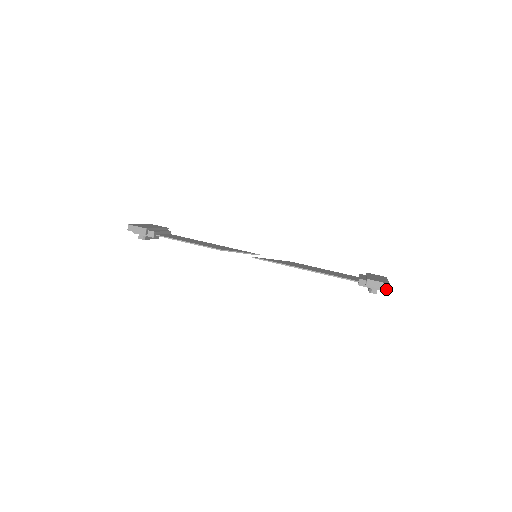
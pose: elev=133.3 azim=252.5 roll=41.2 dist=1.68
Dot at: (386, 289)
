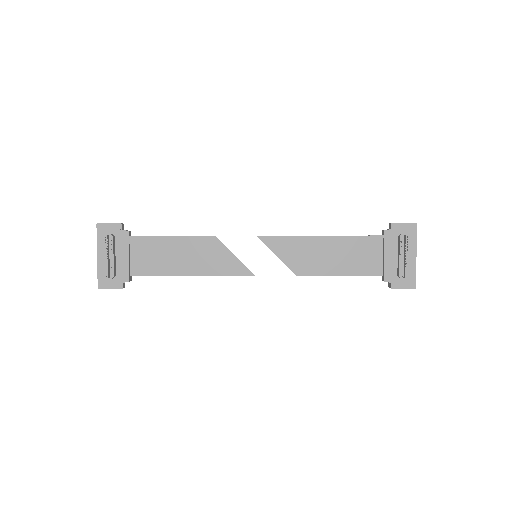
Dot at: (413, 223)
